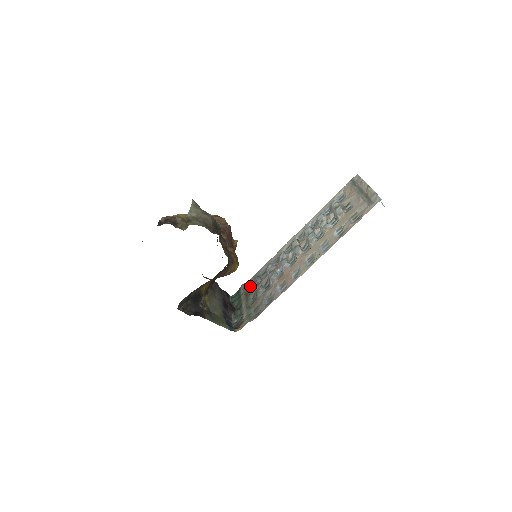
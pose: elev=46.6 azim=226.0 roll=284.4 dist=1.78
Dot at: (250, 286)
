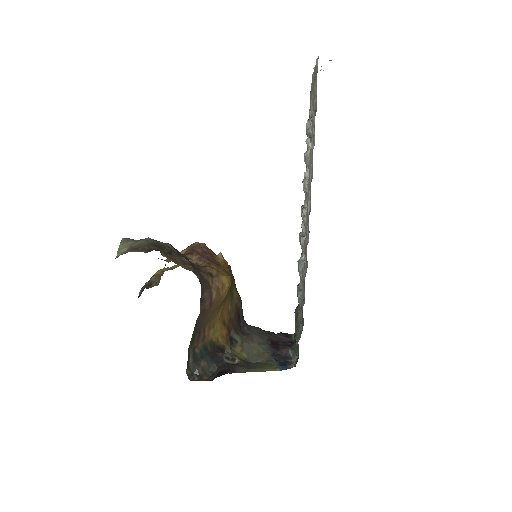
Dot at: occluded
